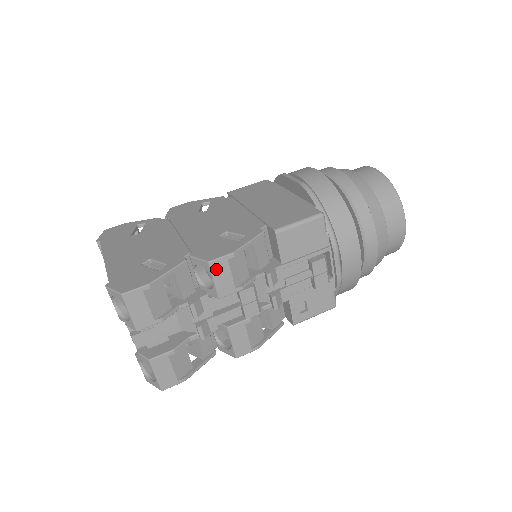
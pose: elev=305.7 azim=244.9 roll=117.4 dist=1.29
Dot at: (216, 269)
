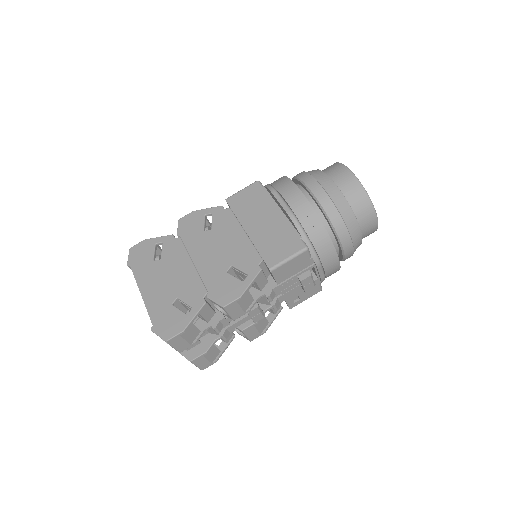
Dot at: (229, 309)
